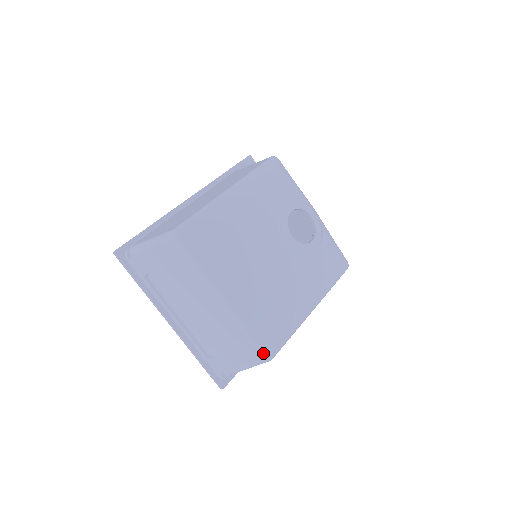
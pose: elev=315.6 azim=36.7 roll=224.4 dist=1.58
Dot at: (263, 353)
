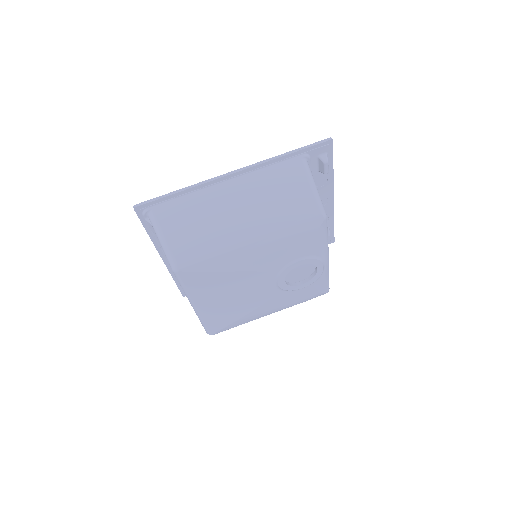
Dot at: (208, 332)
